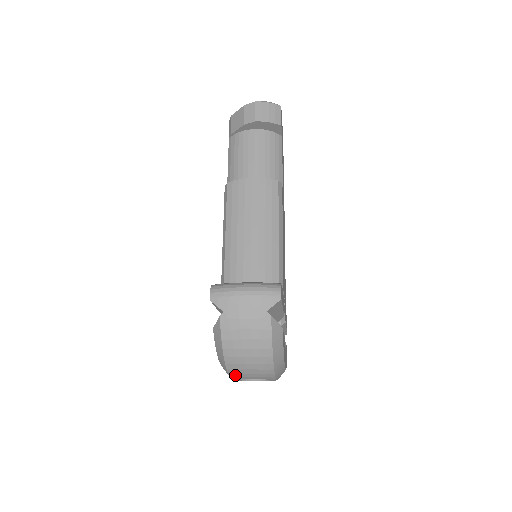
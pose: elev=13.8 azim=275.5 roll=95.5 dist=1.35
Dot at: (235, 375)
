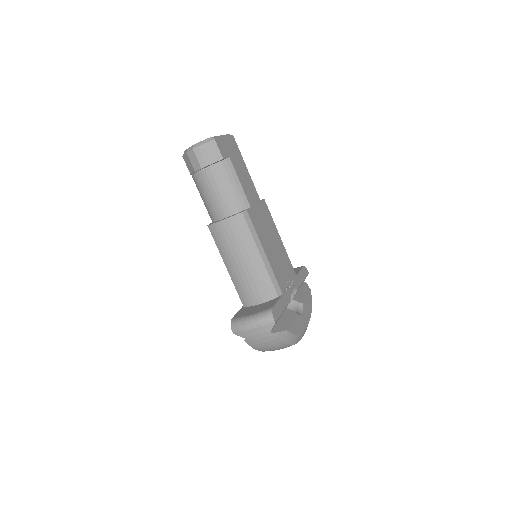
Dot at: occluded
